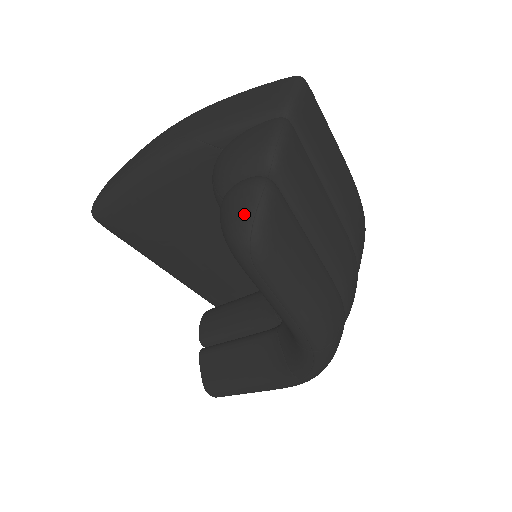
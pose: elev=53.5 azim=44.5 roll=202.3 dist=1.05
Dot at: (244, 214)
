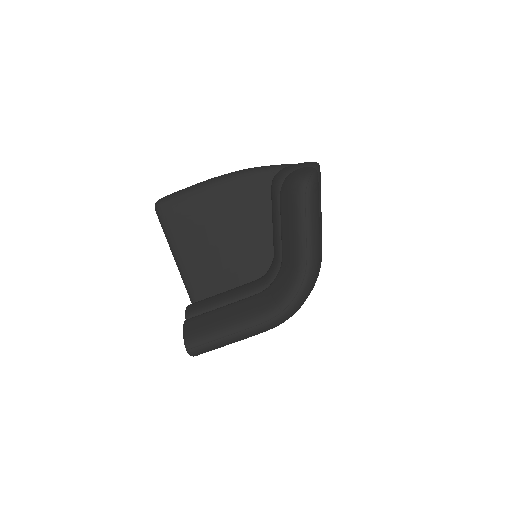
Dot at: (307, 171)
